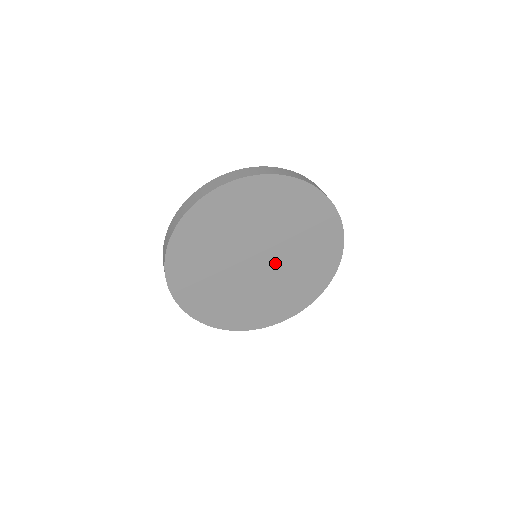
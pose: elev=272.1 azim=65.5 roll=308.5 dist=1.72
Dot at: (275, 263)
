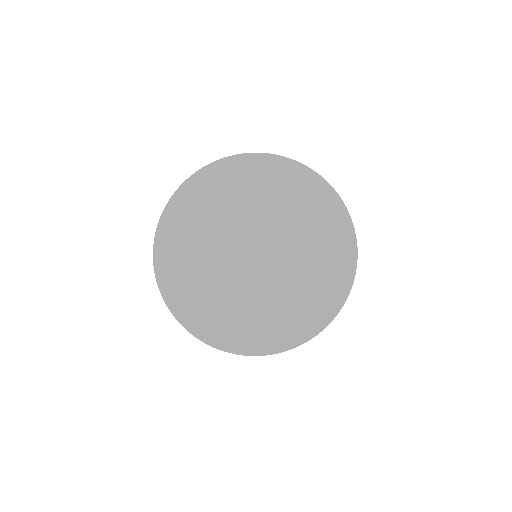
Dot at: (273, 269)
